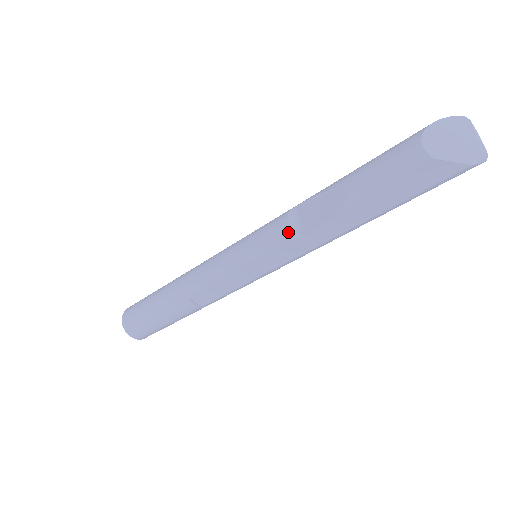
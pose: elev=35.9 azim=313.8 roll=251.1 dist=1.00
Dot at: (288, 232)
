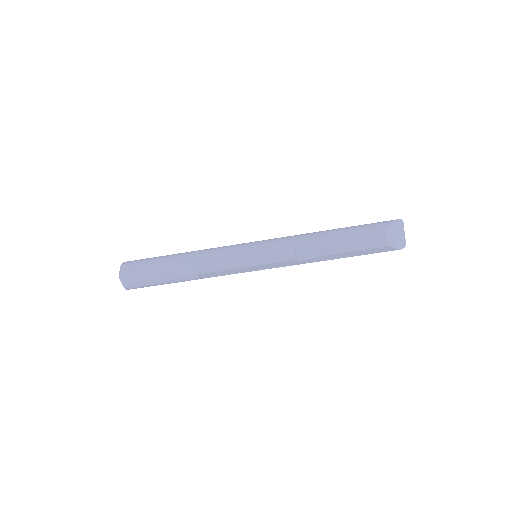
Dot at: (294, 256)
